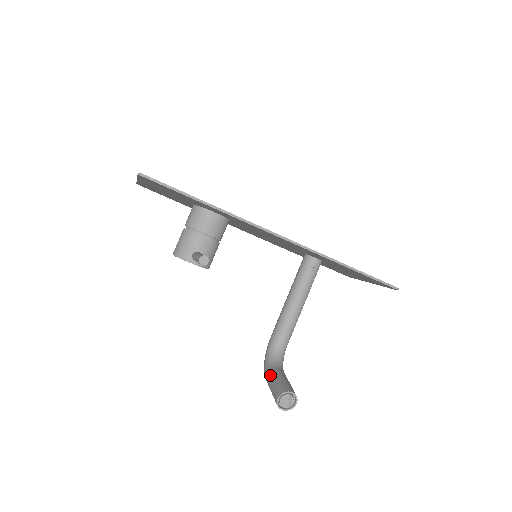
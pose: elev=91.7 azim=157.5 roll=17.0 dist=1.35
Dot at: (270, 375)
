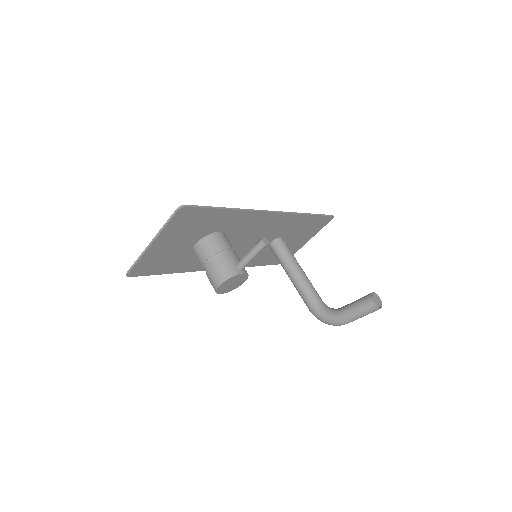
Dot at: (345, 311)
